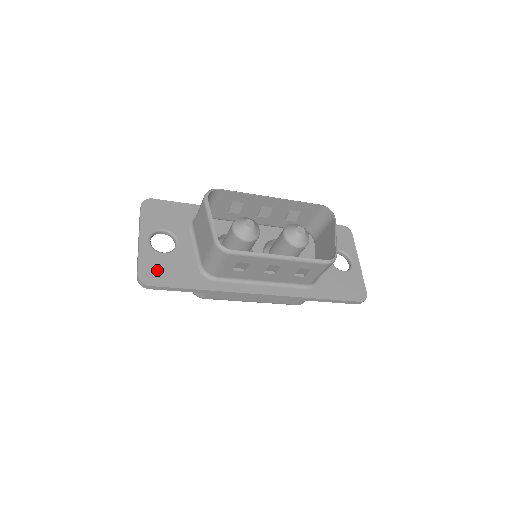
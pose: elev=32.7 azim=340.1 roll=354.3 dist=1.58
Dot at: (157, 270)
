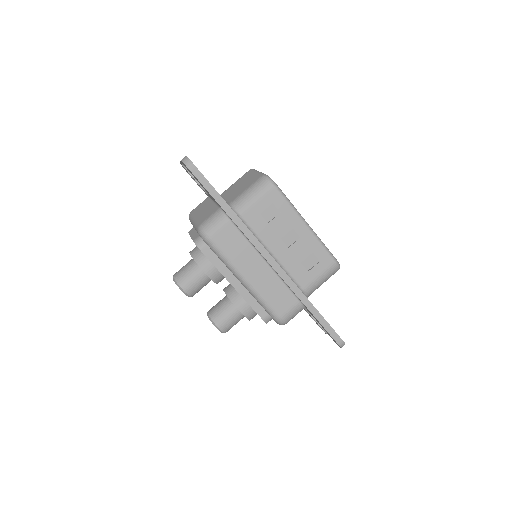
Dot at: occluded
